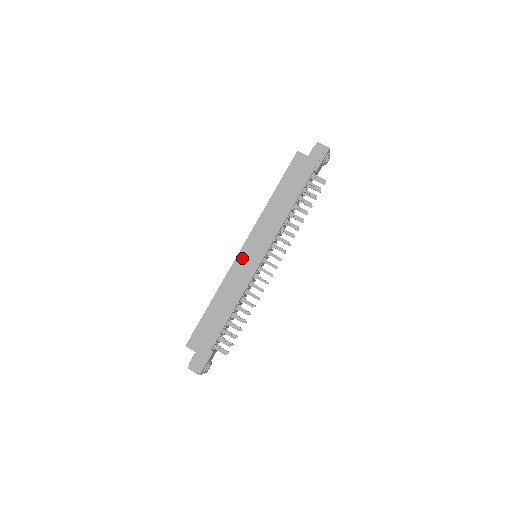
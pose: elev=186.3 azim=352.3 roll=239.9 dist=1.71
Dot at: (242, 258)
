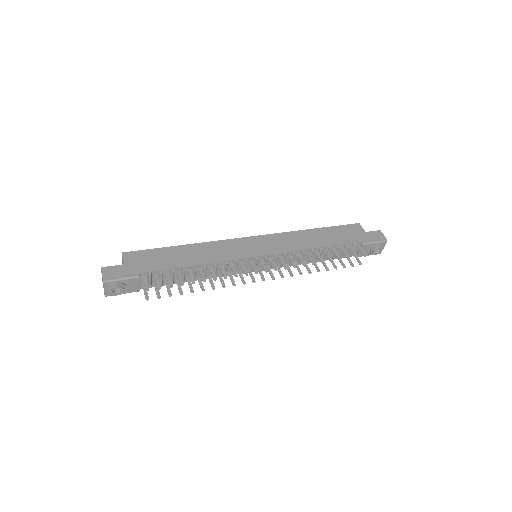
Dot at: (245, 242)
